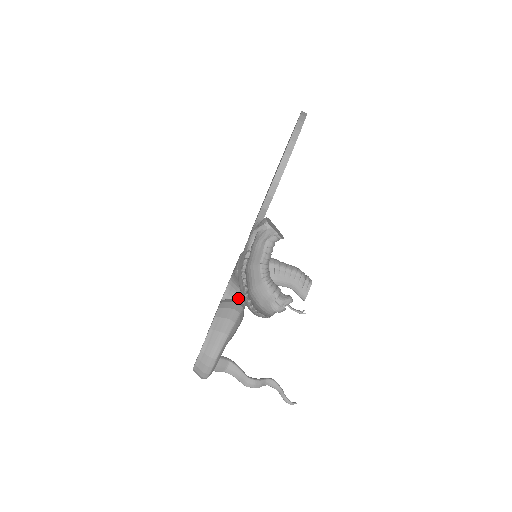
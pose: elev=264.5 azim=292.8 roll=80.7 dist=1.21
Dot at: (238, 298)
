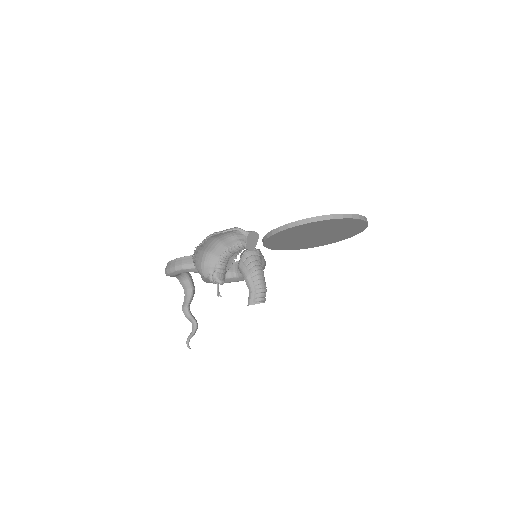
Dot at: (238, 271)
